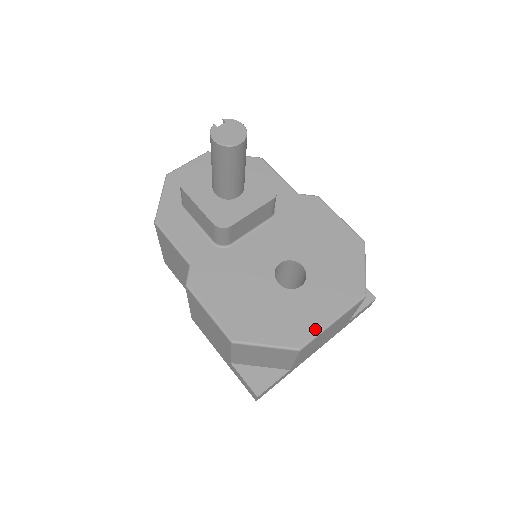
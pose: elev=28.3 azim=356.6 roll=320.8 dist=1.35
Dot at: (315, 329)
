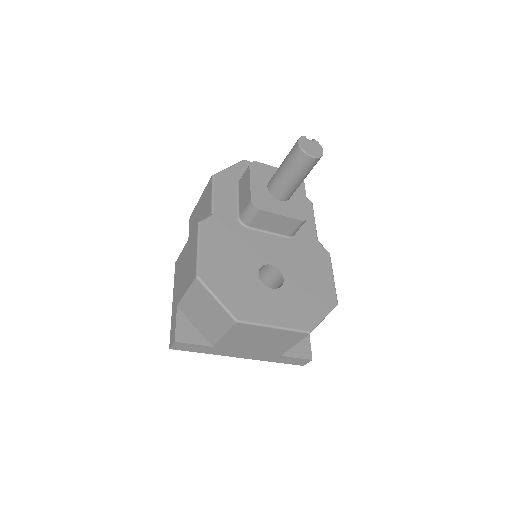
Dot at: (258, 319)
